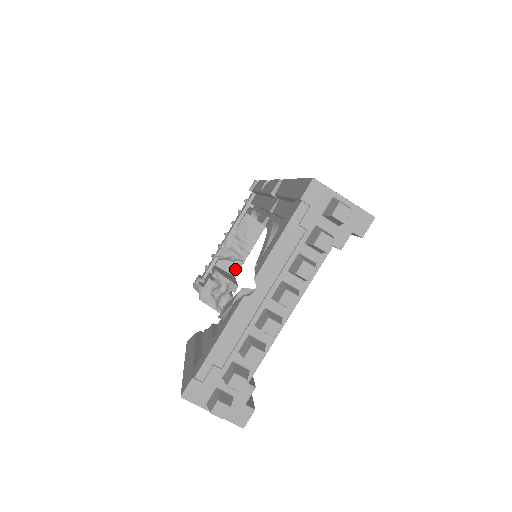
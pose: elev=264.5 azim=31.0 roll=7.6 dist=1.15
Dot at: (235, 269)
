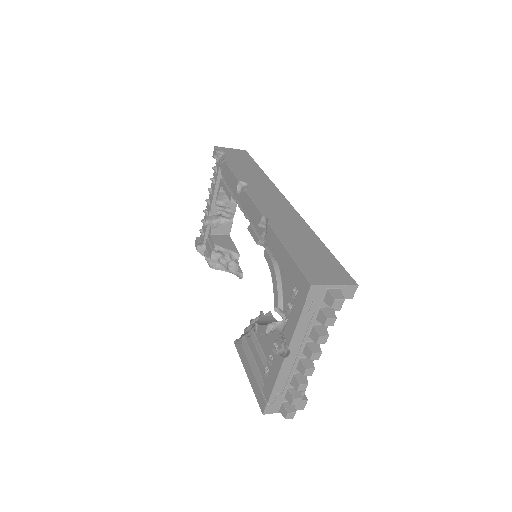
Dot at: (227, 230)
